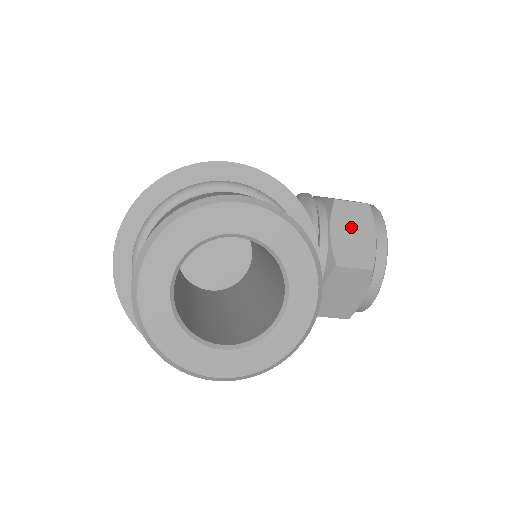
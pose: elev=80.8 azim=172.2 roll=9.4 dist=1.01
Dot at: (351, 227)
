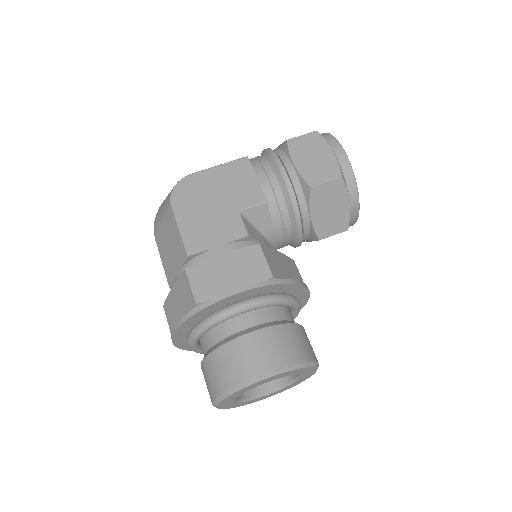
Dot at: (328, 205)
